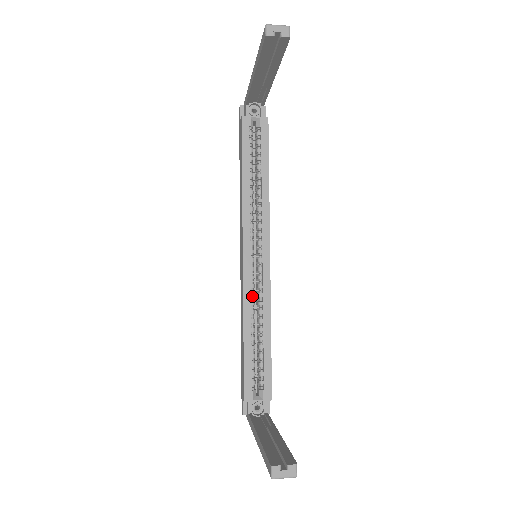
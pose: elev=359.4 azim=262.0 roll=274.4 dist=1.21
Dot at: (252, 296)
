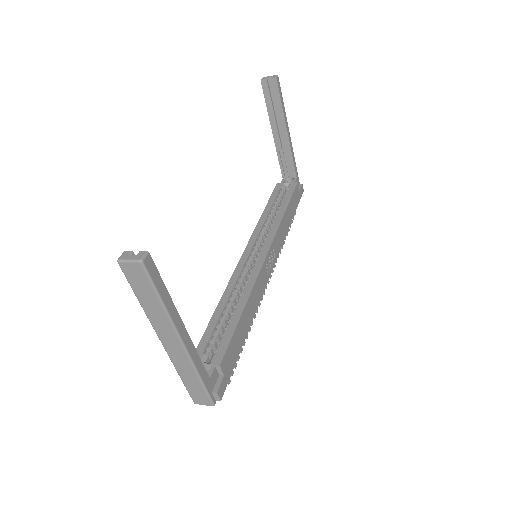
Dot at: (239, 280)
